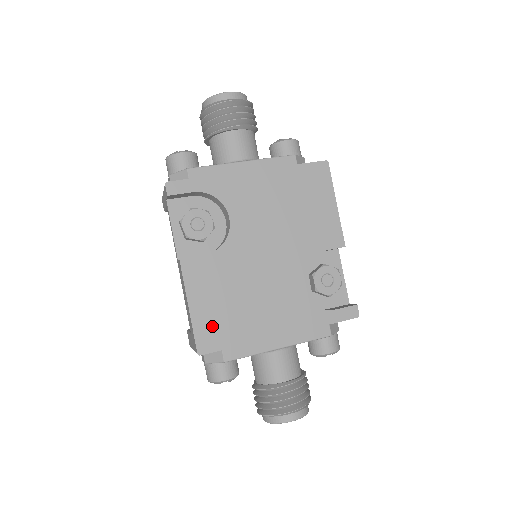
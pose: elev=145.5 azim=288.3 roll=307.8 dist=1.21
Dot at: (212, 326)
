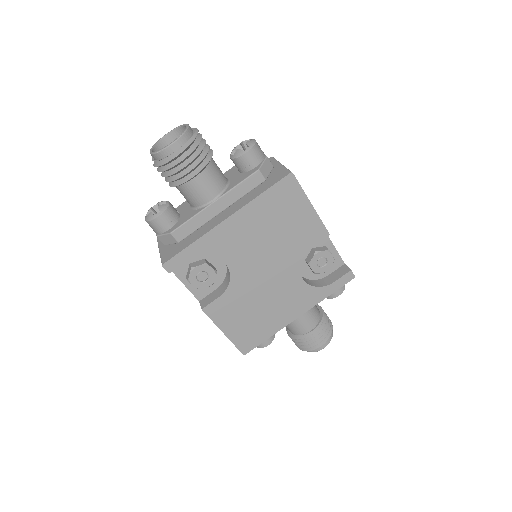
Dot at: (246, 336)
